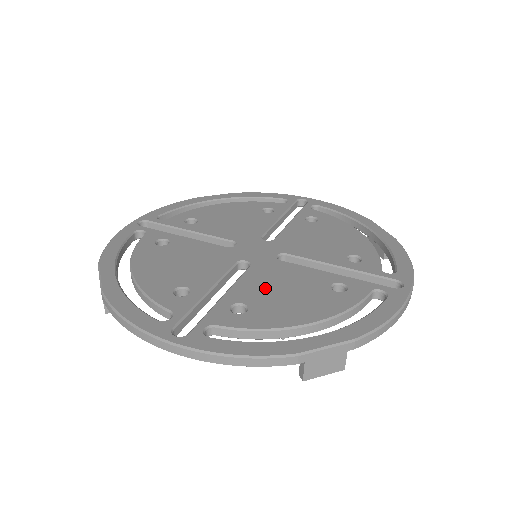
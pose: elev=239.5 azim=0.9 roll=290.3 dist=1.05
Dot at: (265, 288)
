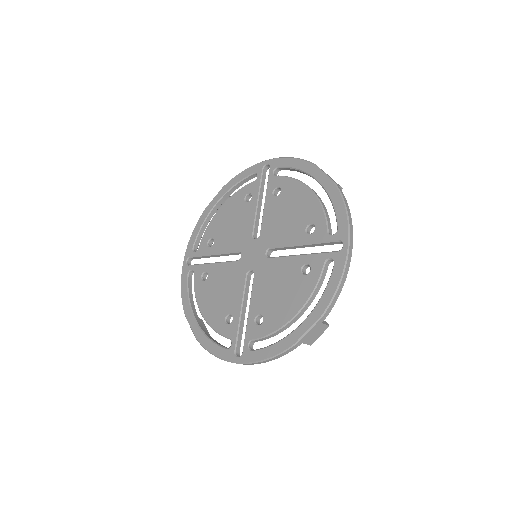
Dot at: (267, 293)
